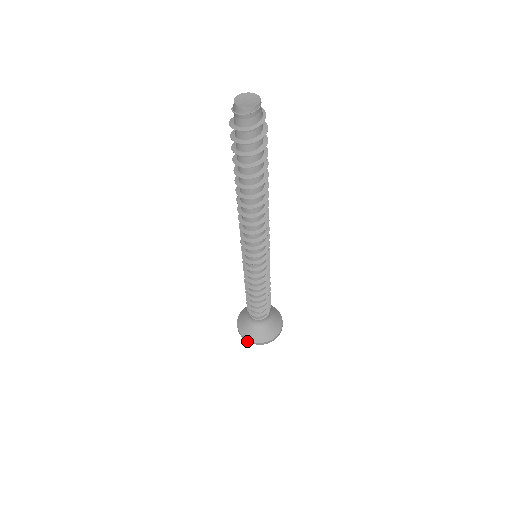
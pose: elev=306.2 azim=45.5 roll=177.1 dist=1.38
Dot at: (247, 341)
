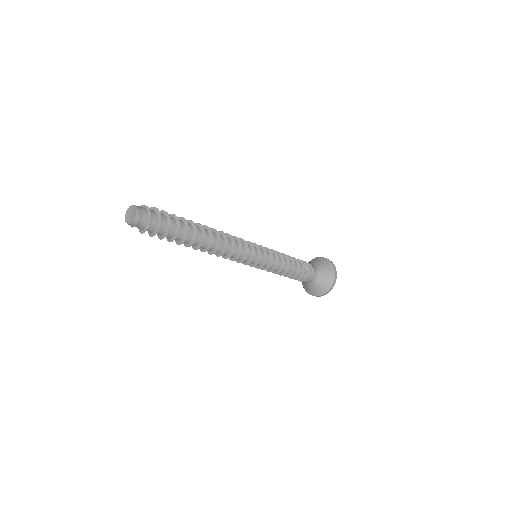
Dot at: occluded
